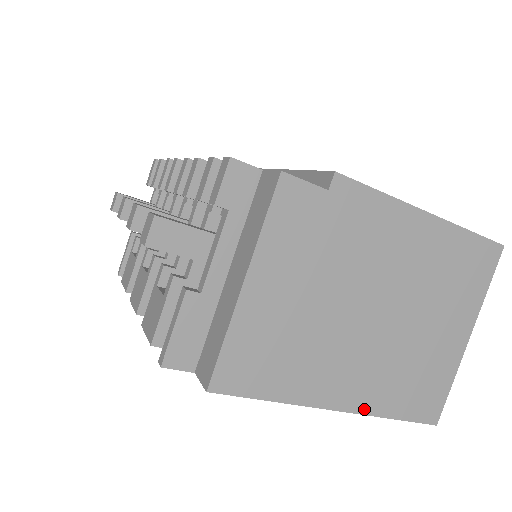
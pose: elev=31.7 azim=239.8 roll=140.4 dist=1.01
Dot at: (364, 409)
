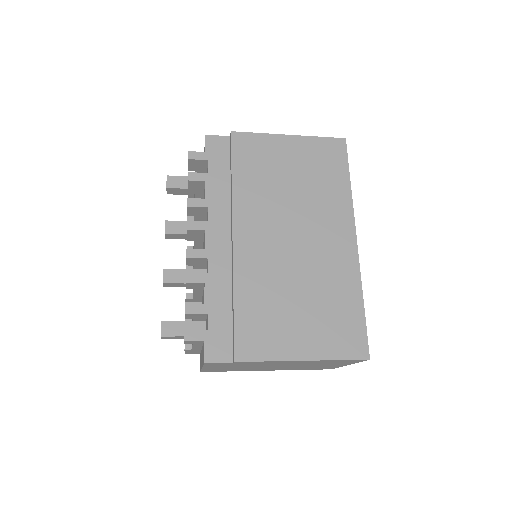
Dot at: occluded
